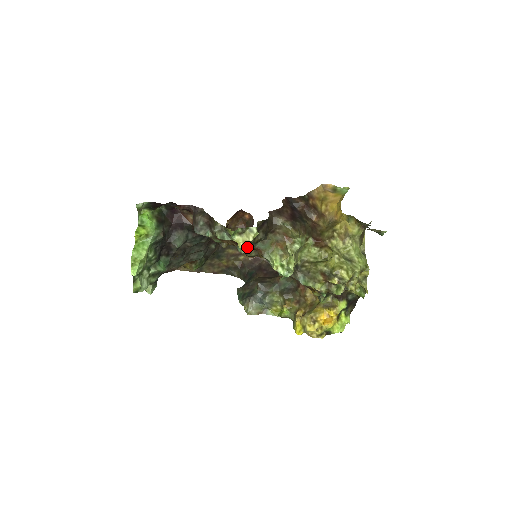
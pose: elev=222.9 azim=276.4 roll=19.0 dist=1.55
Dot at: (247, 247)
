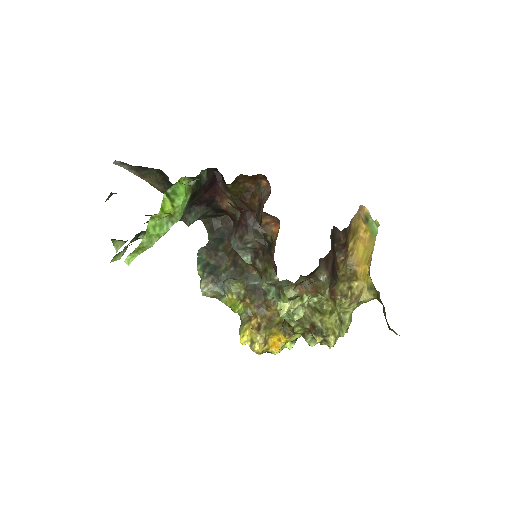
Dot at: occluded
